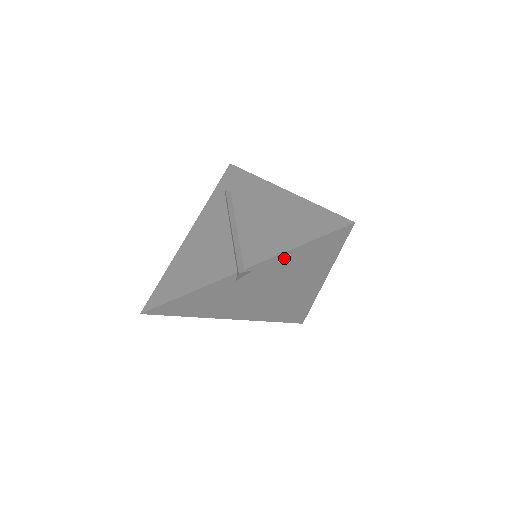
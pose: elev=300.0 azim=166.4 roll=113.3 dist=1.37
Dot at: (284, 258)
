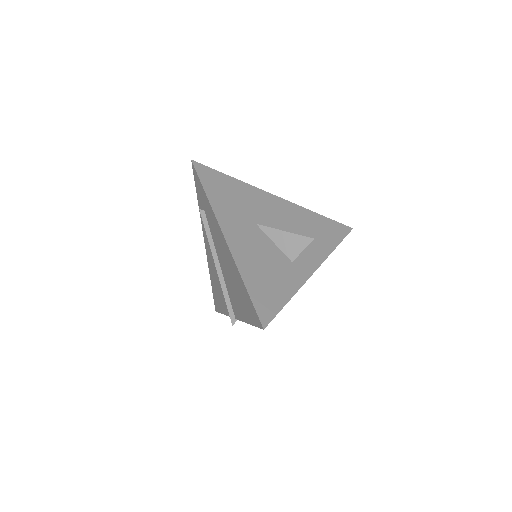
Dot at: occluded
